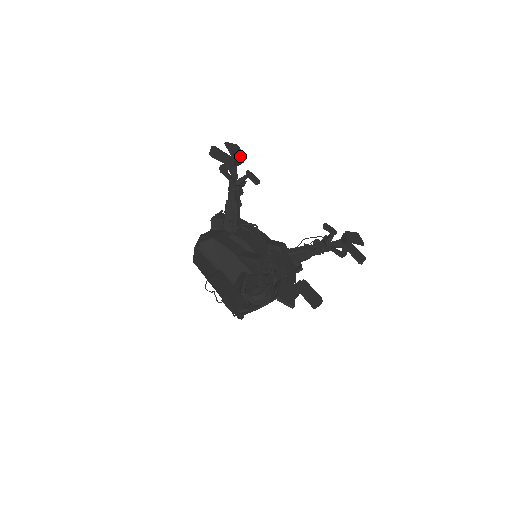
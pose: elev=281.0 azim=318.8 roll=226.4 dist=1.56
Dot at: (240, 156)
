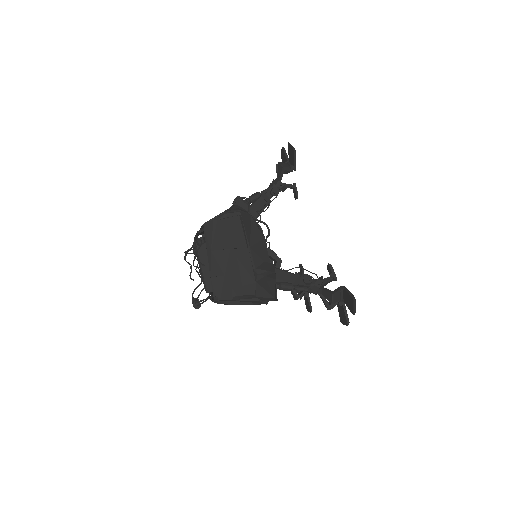
Dot at: occluded
